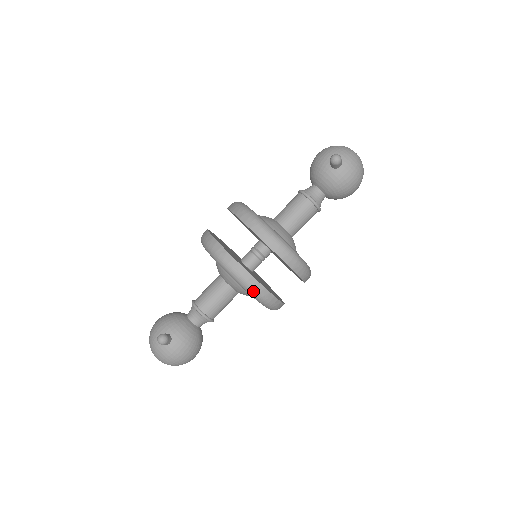
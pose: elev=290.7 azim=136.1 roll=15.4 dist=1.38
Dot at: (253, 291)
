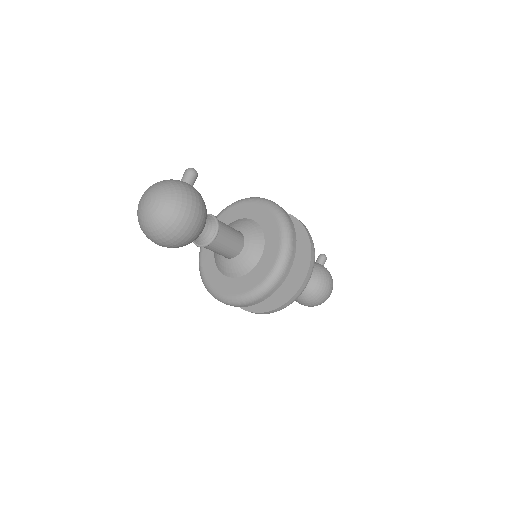
Dot at: (285, 217)
